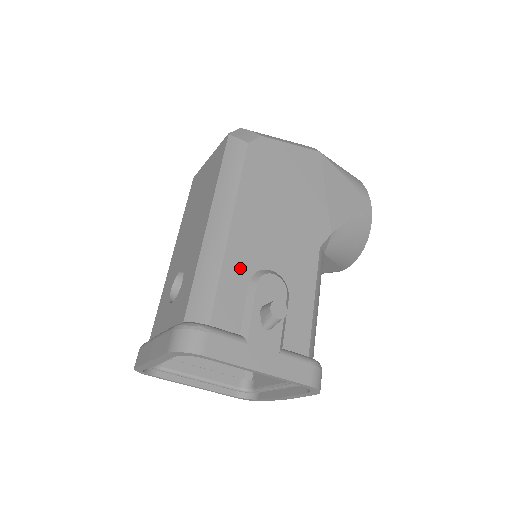
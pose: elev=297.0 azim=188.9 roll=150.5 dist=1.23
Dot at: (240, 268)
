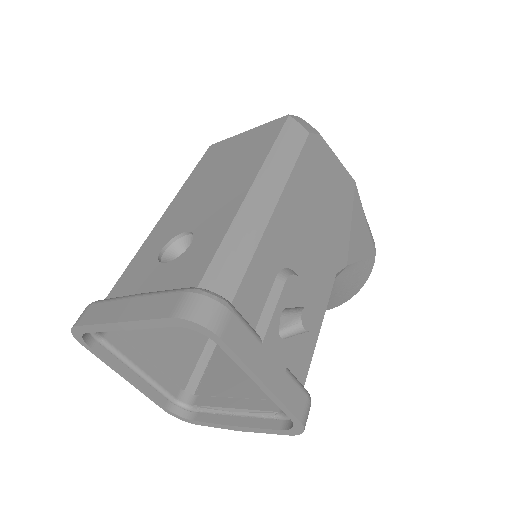
Dot at: (273, 255)
